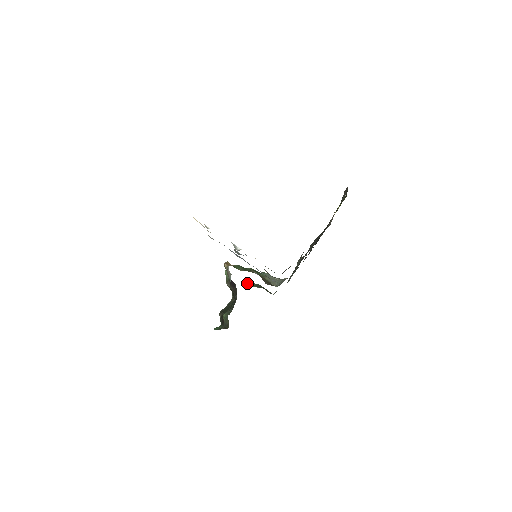
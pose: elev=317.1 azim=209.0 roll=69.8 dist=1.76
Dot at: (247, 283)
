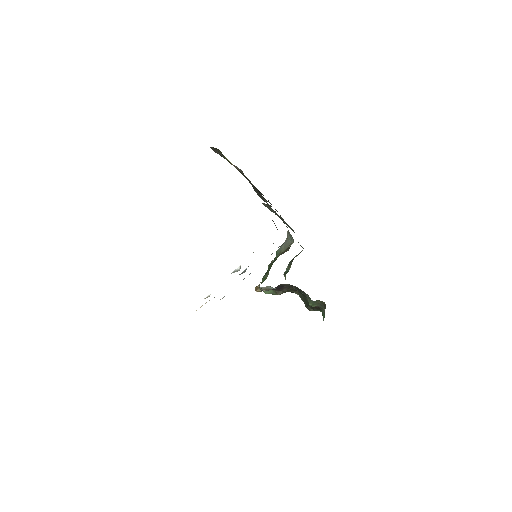
Dot at: (285, 275)
